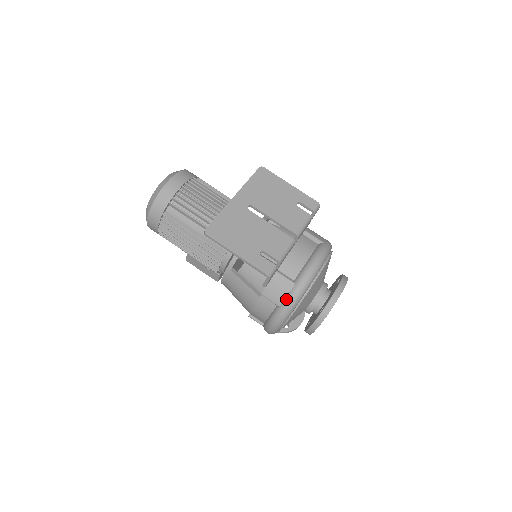
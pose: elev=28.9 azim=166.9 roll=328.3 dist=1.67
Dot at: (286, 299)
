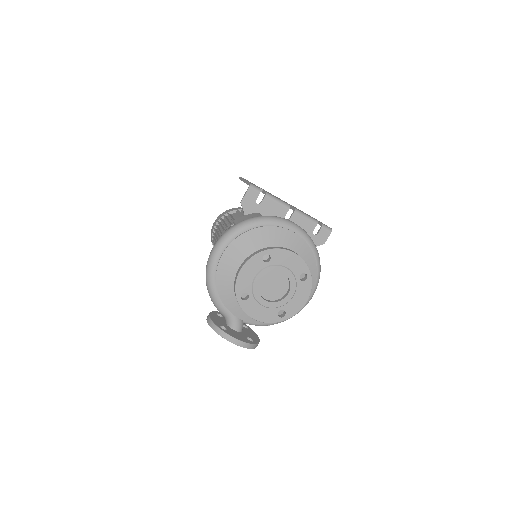
Dot at: (247, 219)
